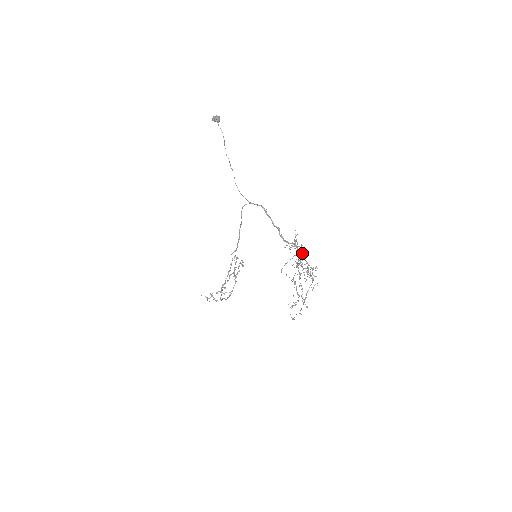
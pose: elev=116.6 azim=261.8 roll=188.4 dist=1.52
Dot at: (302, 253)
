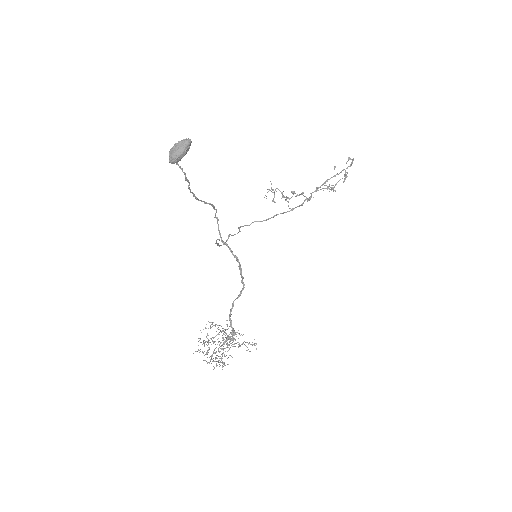
Dot at: (227, 342)
